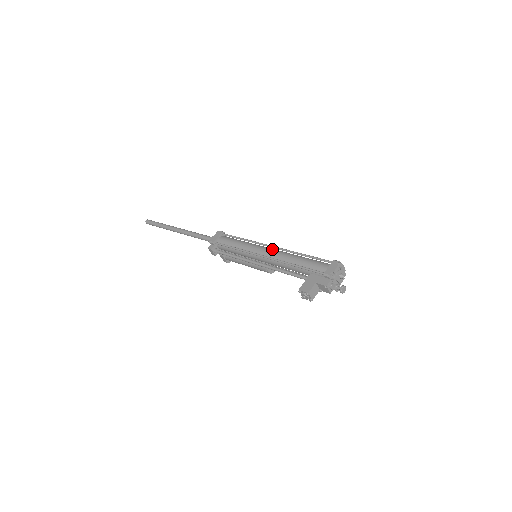
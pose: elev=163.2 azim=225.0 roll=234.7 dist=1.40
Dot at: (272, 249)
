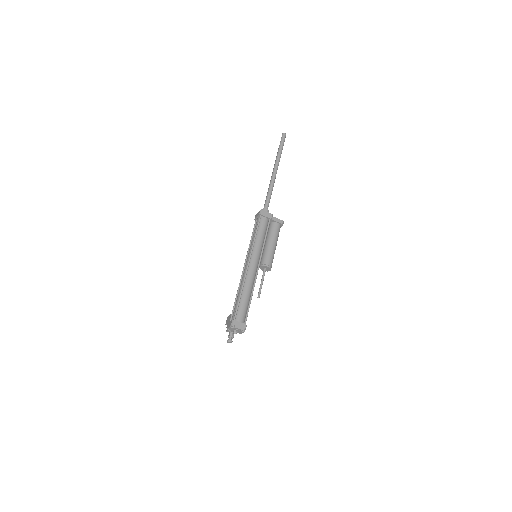
Dot at: (247, 267)
